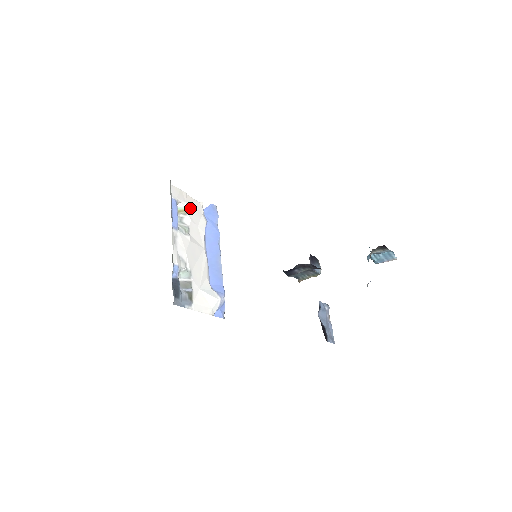
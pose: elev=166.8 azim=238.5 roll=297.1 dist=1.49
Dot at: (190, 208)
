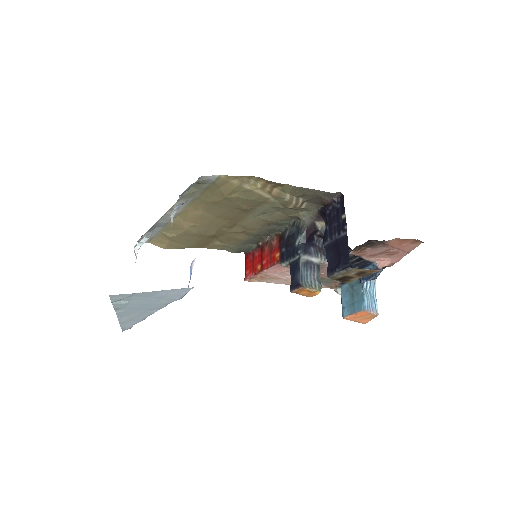
Dot at: occluded
